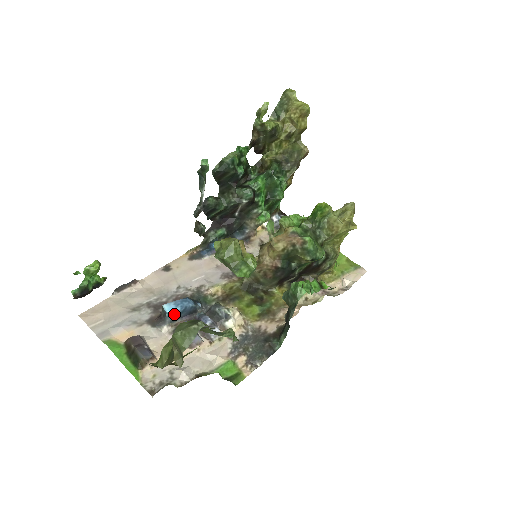
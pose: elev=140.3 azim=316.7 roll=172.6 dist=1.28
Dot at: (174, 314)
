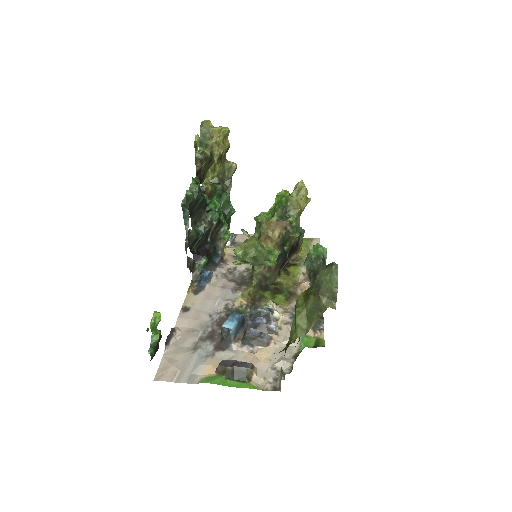
Dot at: (235, 329)
